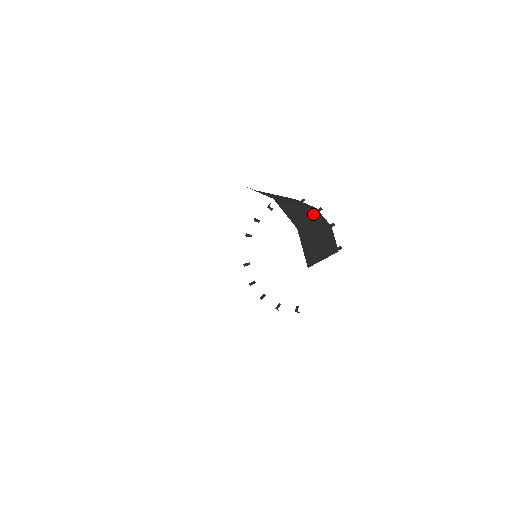
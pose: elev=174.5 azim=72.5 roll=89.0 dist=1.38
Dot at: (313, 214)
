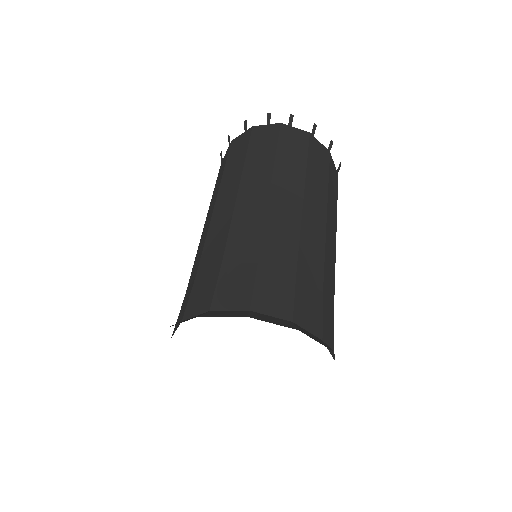
Dot at: (314, 183)
